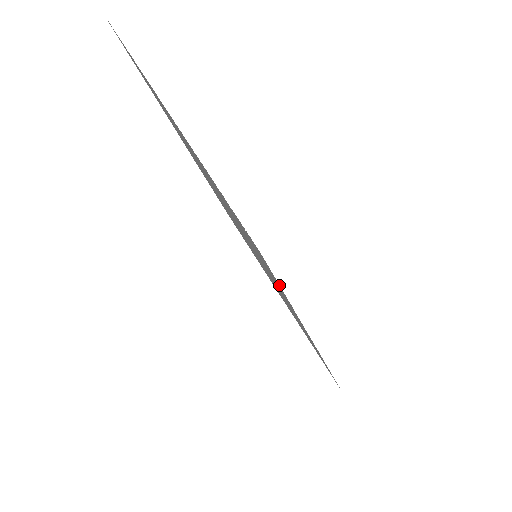
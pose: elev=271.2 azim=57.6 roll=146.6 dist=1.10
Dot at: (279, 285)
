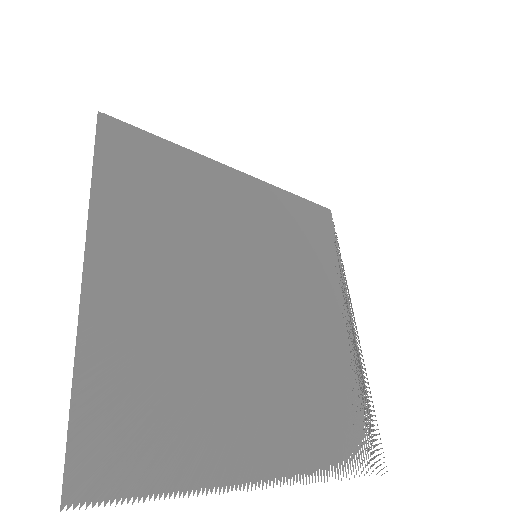
Dot at: occluded
